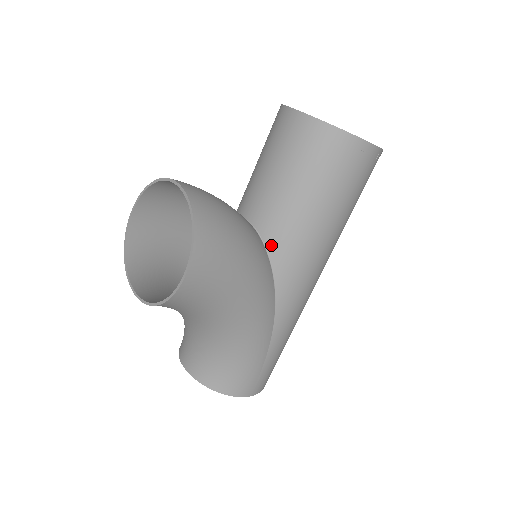
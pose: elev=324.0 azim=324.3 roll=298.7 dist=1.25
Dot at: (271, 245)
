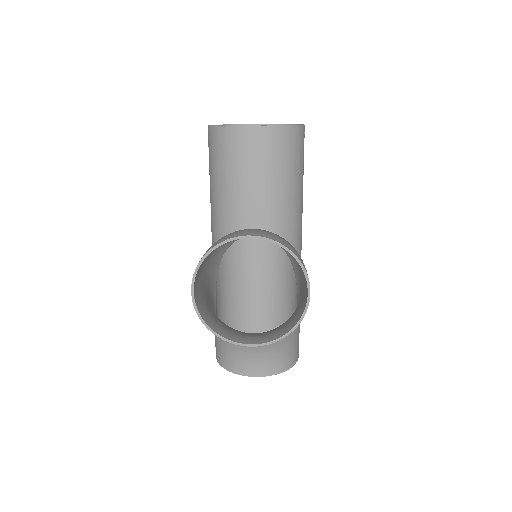
Dot at: occluded
